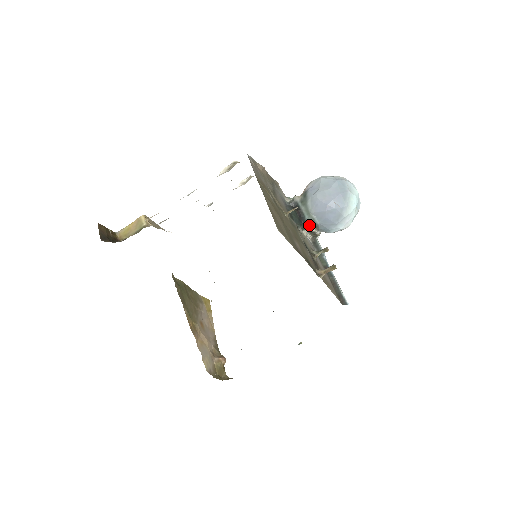
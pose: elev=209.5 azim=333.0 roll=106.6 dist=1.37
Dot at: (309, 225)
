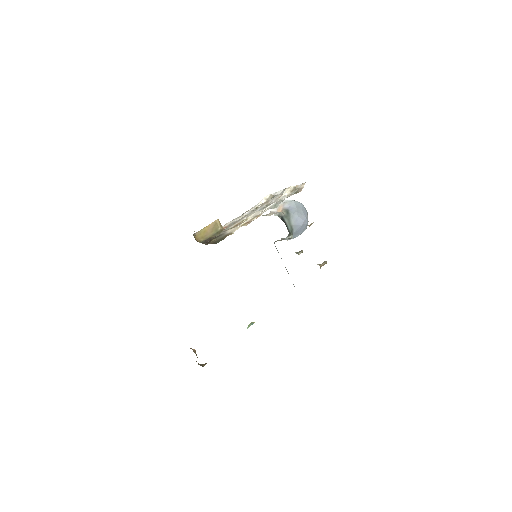
Dot at: (291, 234)
